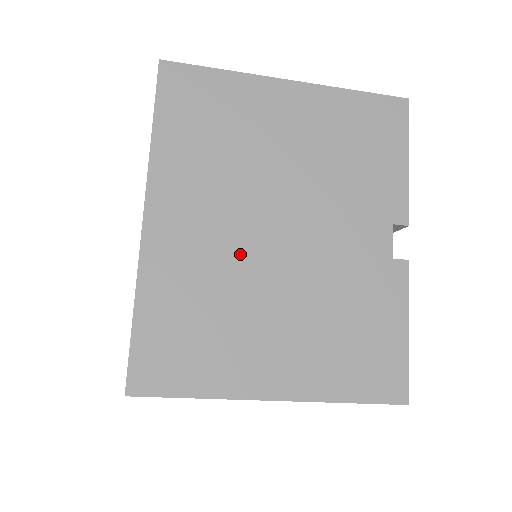
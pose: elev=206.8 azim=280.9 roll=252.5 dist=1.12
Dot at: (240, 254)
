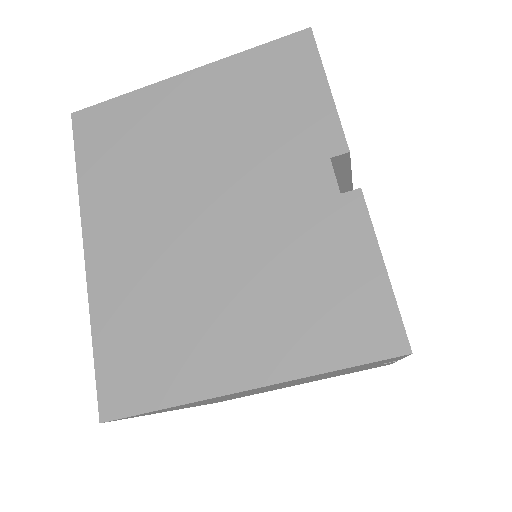
Dot at: (176, 251)
